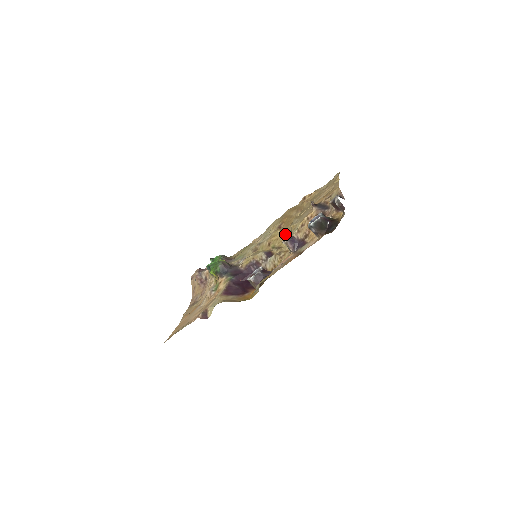
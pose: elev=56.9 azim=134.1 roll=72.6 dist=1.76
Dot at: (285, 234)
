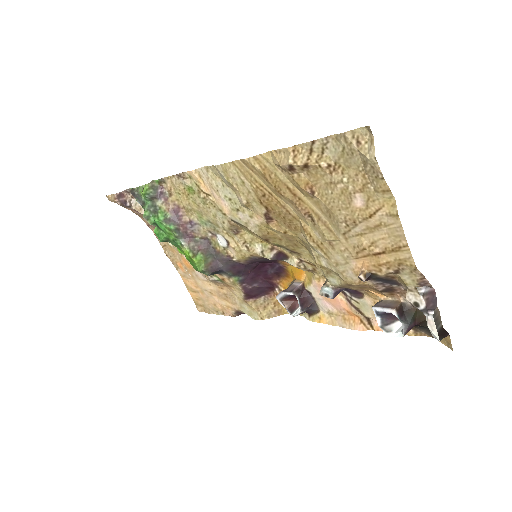
Dot at: (295, 242)
